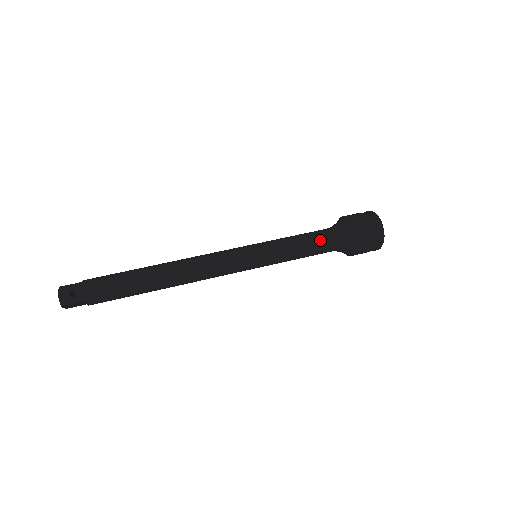
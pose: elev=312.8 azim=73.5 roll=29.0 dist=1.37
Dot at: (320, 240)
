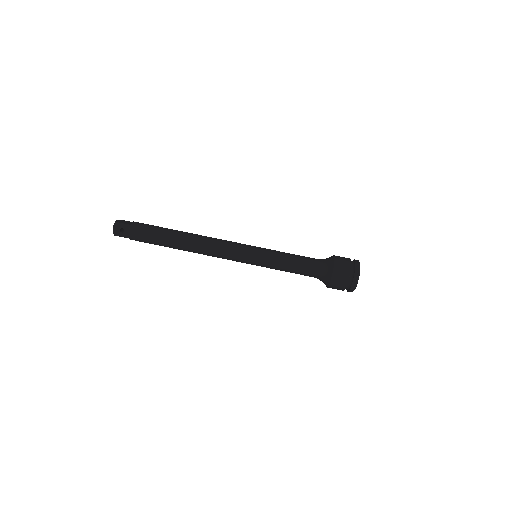
Dot at: (306, 269)
